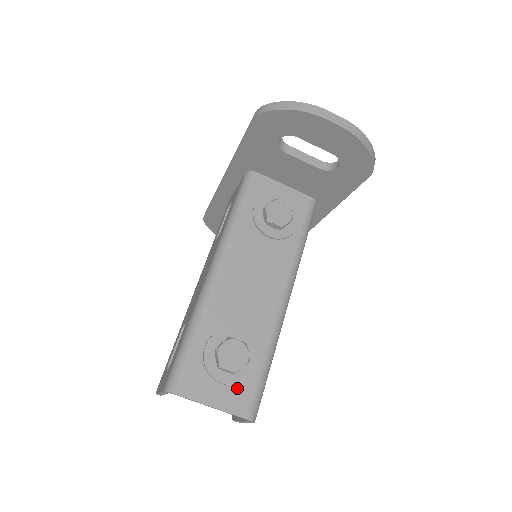
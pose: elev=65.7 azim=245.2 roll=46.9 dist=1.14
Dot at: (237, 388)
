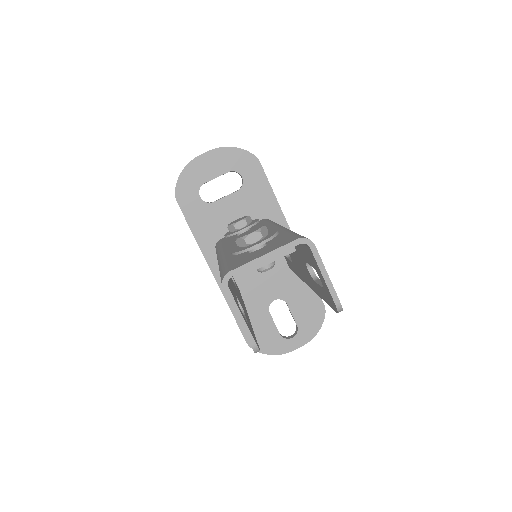
Dot at: (276, 244)
